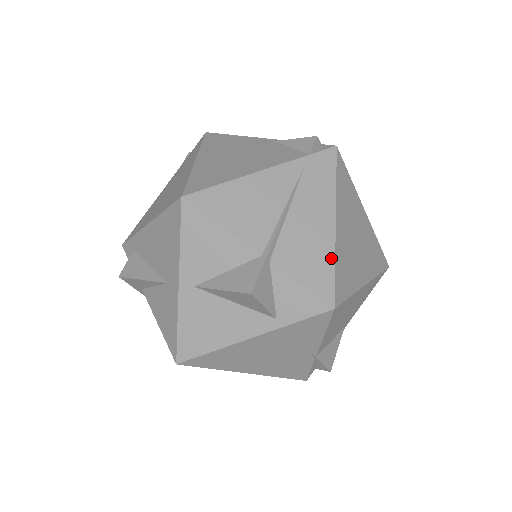
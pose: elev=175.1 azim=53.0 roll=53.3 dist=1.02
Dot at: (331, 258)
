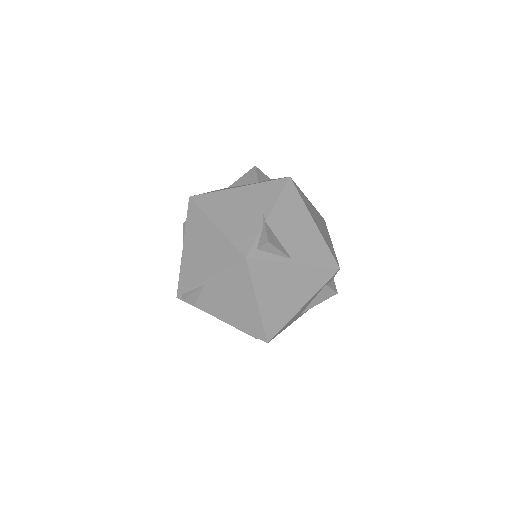
Dot at: occluded
